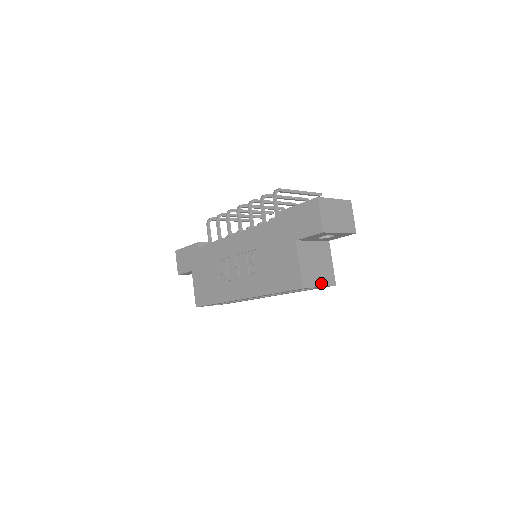
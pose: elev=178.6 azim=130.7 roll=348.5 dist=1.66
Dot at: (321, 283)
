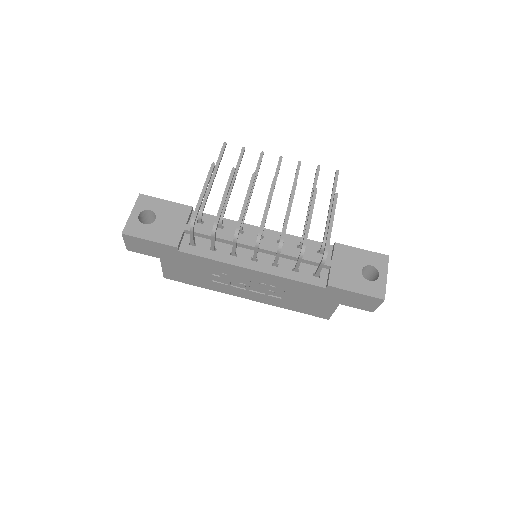
Dot at: occluded
